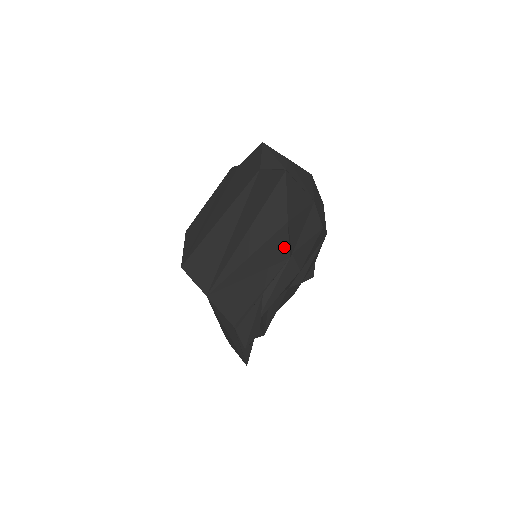
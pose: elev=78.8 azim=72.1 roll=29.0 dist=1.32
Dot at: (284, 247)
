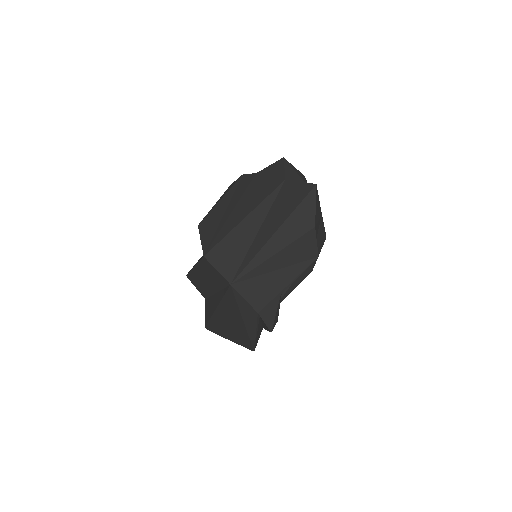
Dot at: (313, 247)
